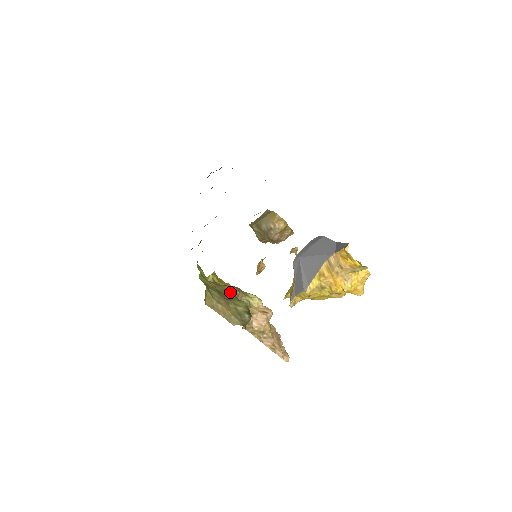
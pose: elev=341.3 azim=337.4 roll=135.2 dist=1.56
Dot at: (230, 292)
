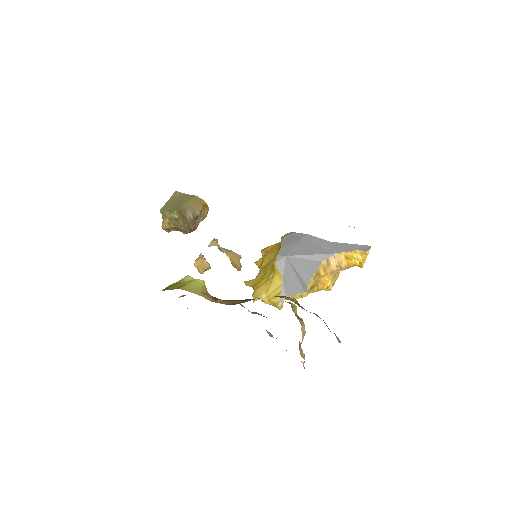
Dot at: (298, 304)
